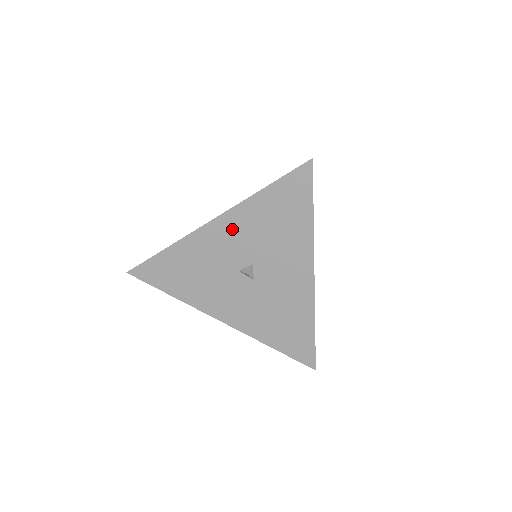
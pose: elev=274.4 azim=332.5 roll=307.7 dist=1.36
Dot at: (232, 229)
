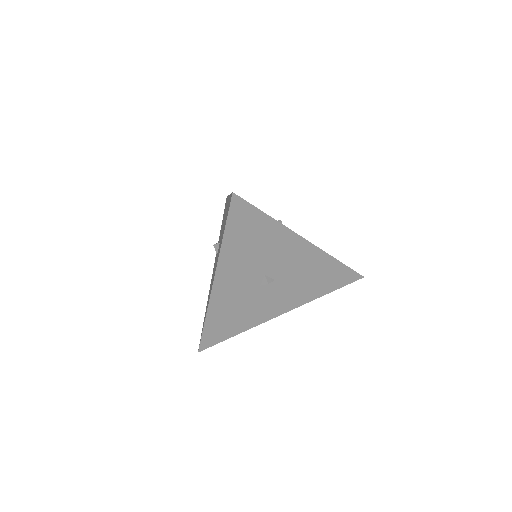
Dot at: (231, 274)
